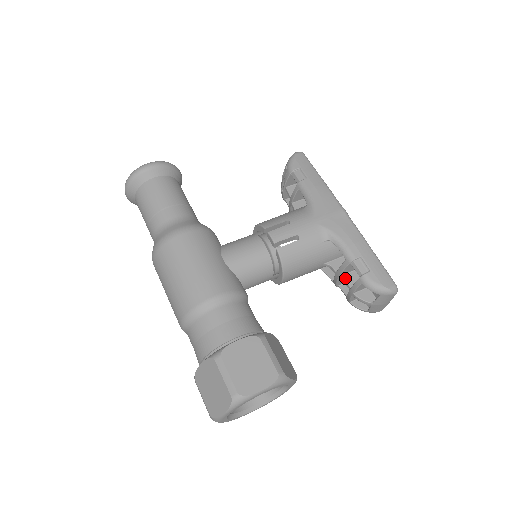
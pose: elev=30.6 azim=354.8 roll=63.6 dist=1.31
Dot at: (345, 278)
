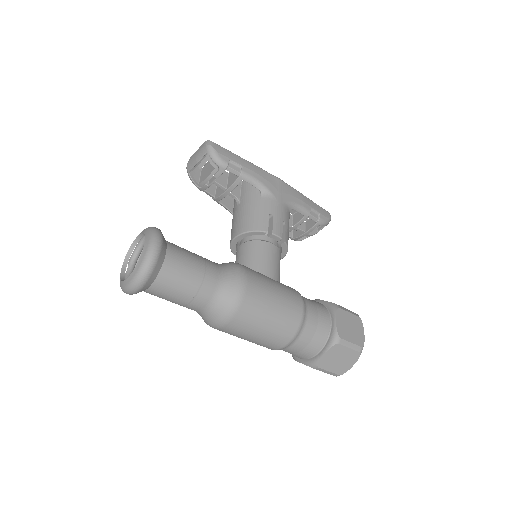
Dot at: (298, 227)
